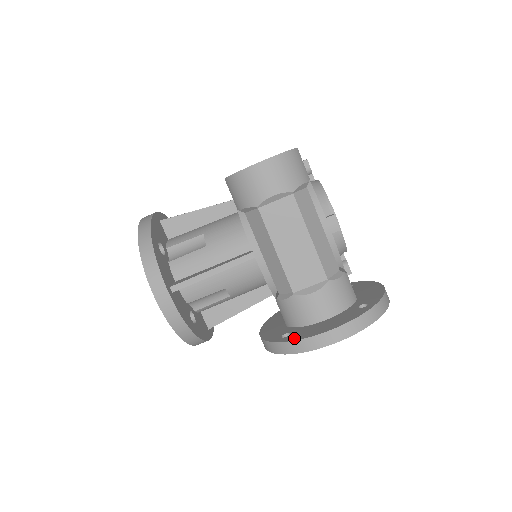
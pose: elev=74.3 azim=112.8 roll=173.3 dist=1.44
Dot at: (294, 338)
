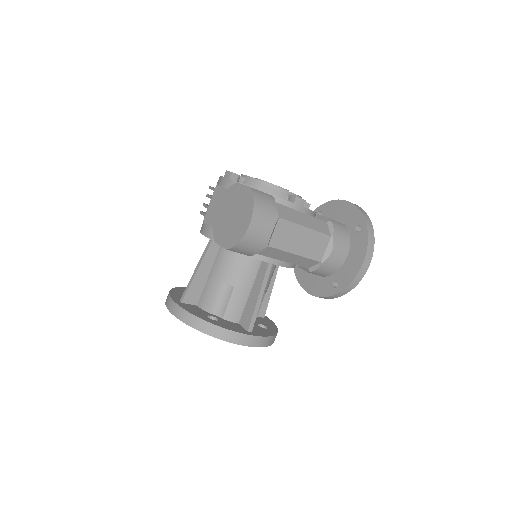
Dot at: (346, 283)
